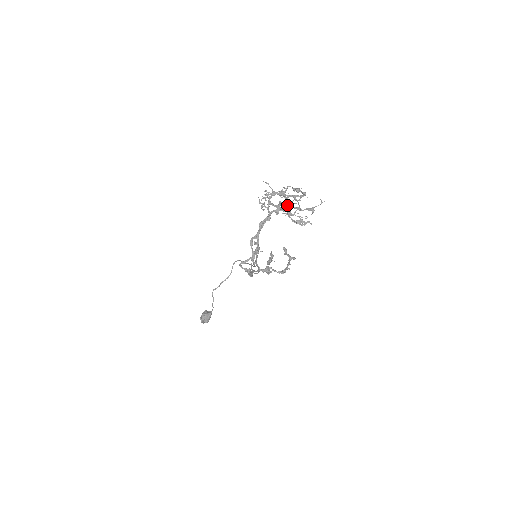
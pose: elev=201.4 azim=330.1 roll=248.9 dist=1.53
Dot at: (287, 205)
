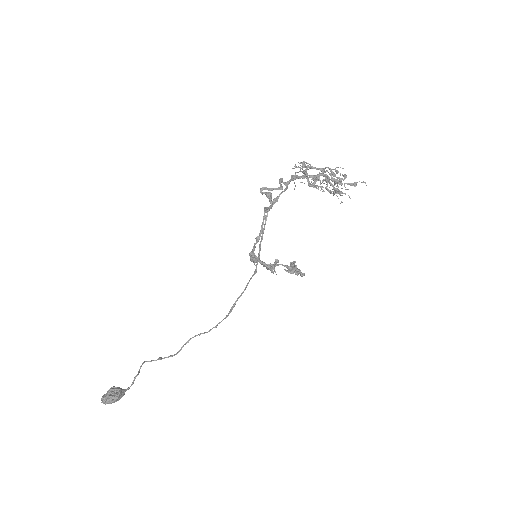
Dot at: occluded
